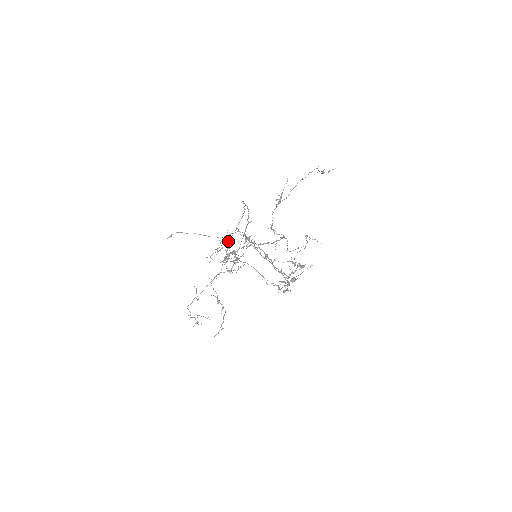
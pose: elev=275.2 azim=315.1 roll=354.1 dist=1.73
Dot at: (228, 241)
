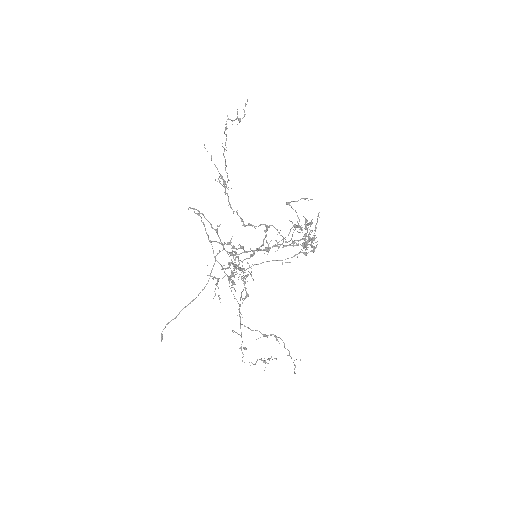
Dot at: occluded
